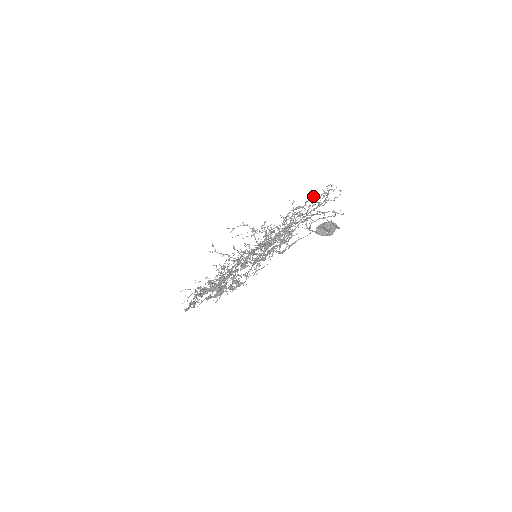
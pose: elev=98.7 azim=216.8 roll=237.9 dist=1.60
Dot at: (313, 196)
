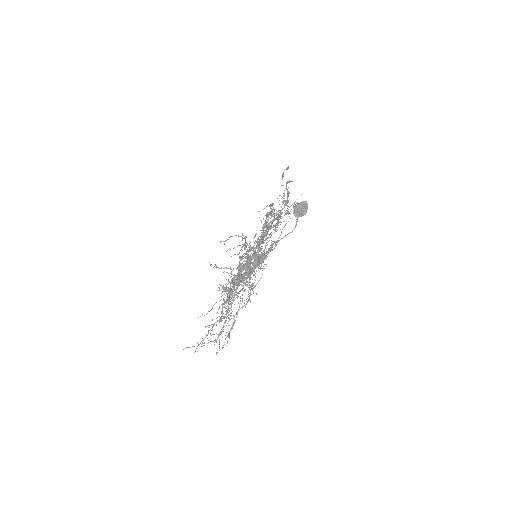
Dot at: occluded
